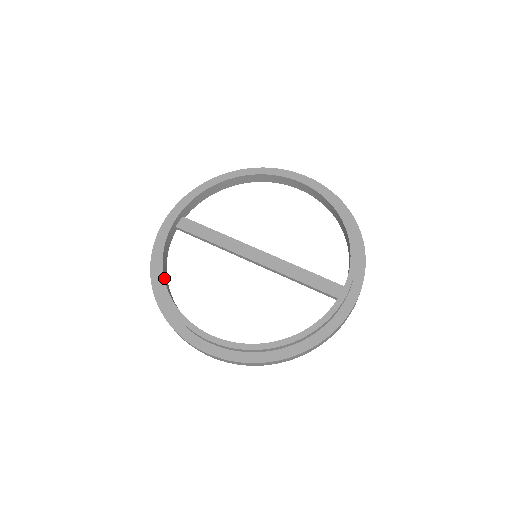
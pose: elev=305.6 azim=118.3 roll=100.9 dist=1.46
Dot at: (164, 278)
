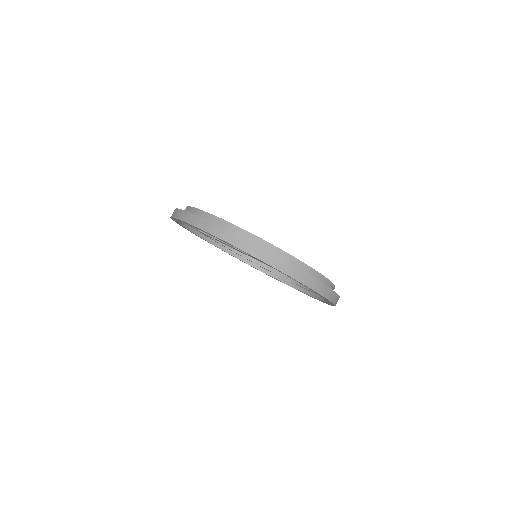
Dot at: occluded
